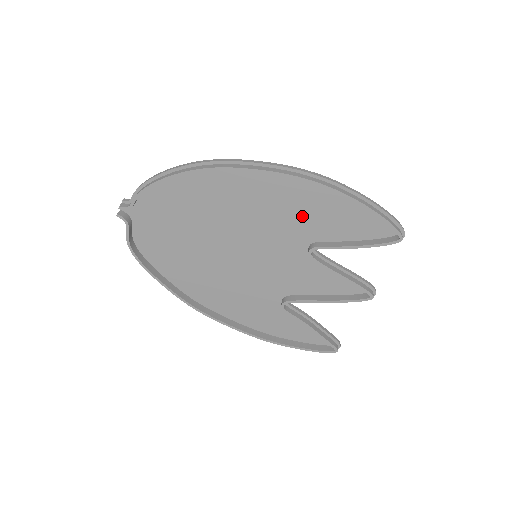
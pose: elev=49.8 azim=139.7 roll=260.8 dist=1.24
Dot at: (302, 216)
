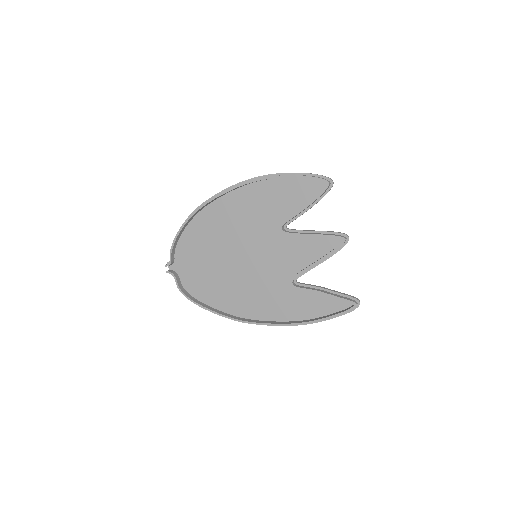
Dot at: (265, 209)
